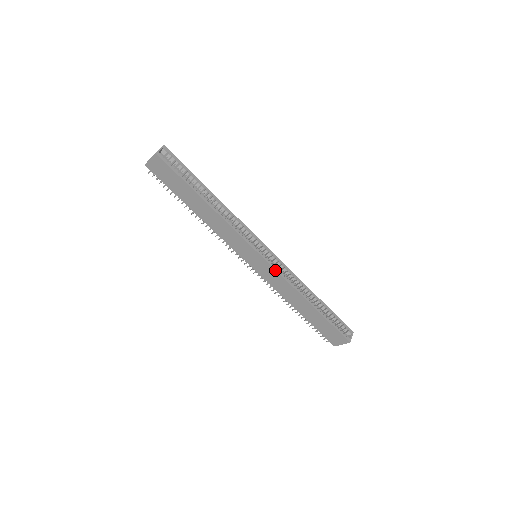
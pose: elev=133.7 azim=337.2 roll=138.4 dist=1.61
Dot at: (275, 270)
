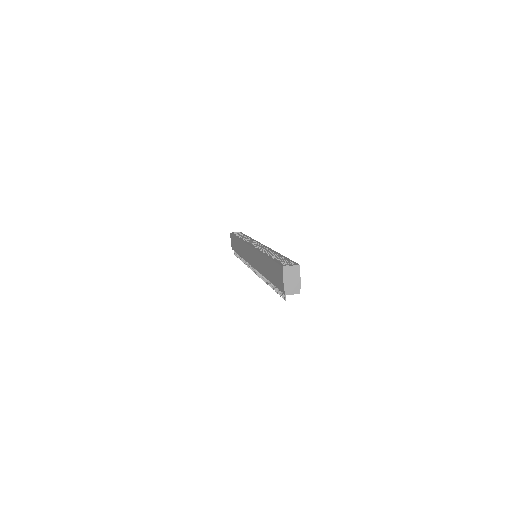
Dot at: (253, 248)
